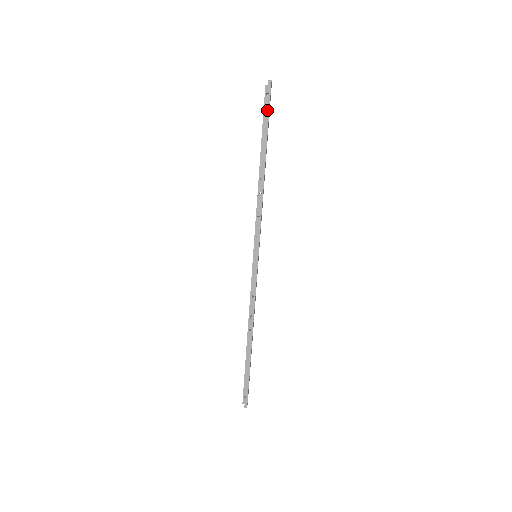
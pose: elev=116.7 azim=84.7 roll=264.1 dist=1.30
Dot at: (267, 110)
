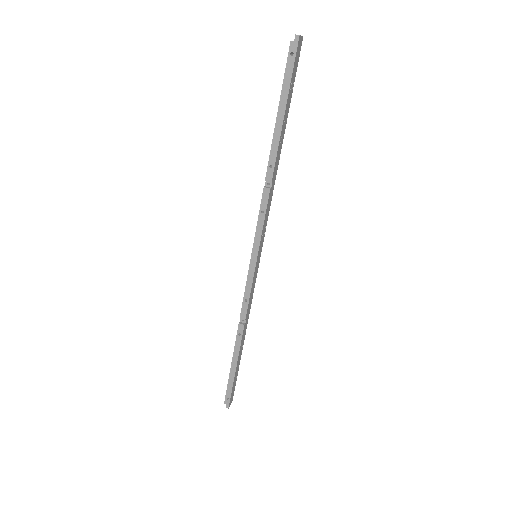
Dot at: (289, 77)
